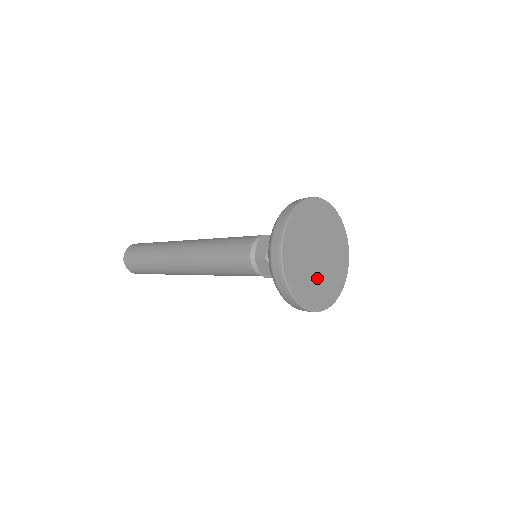
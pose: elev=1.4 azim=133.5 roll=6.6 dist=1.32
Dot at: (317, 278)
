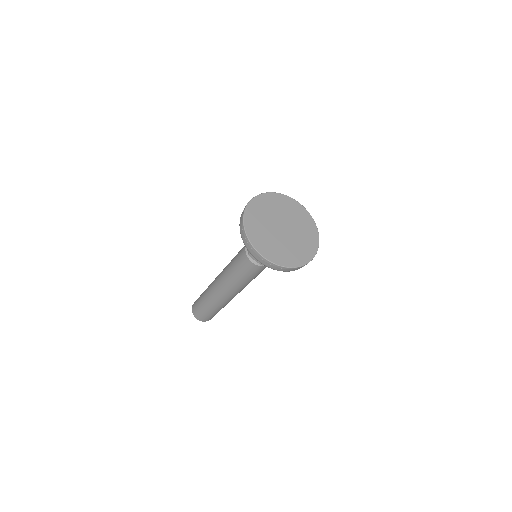
Dot at: (288, 244)
